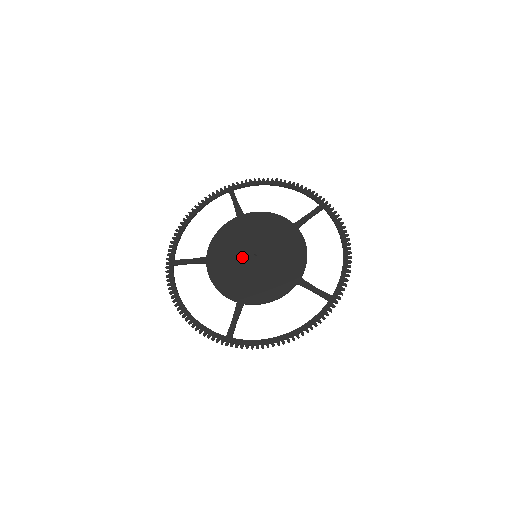
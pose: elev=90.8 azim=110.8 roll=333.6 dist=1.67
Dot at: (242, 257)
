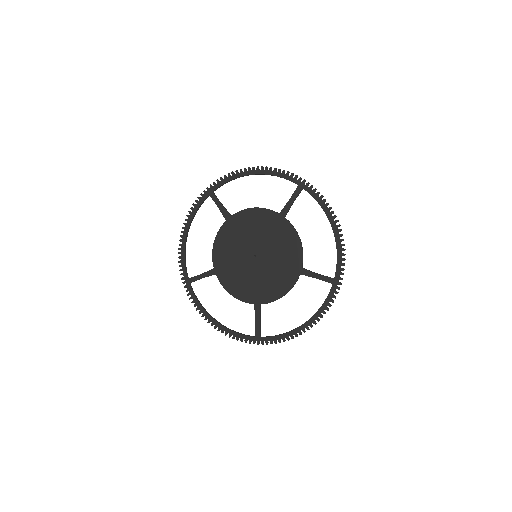
Dot at: (244, 261)
